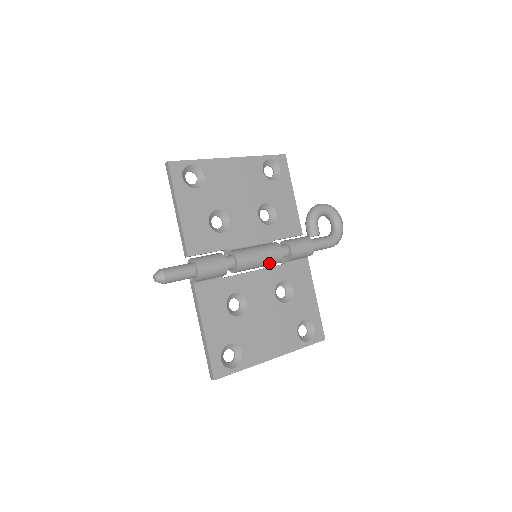
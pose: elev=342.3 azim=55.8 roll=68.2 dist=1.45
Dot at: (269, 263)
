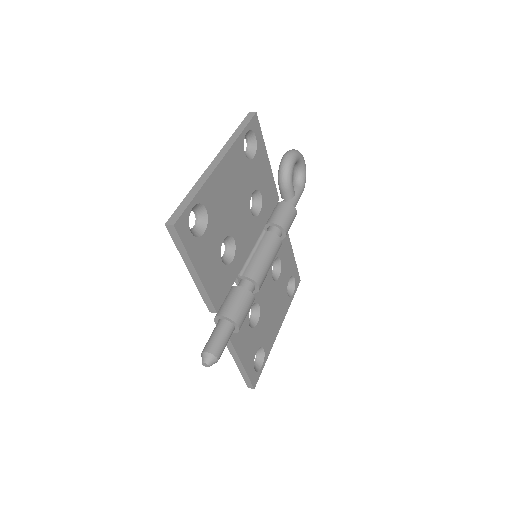
Dot at: occluded
